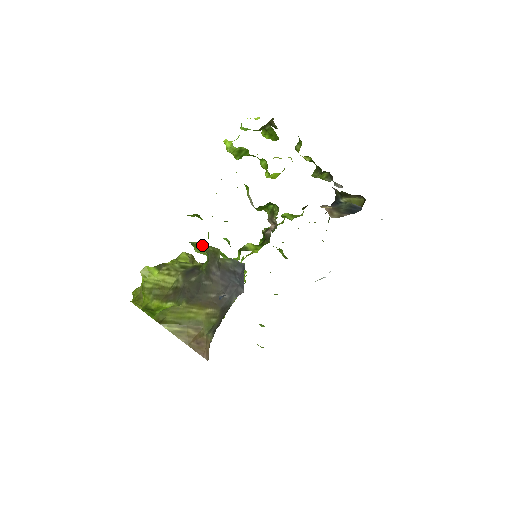
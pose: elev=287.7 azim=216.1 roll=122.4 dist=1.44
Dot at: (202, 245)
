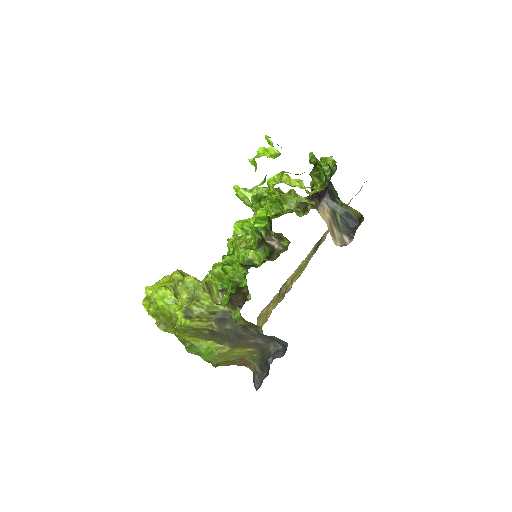
Dot at: occluded
